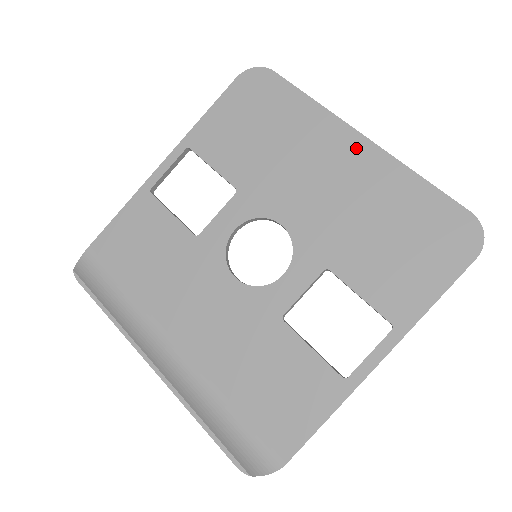
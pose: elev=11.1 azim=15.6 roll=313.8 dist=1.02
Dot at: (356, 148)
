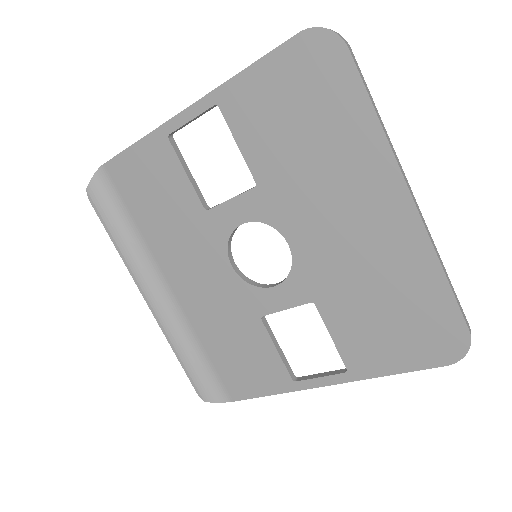
Dot at: (397, 208)
